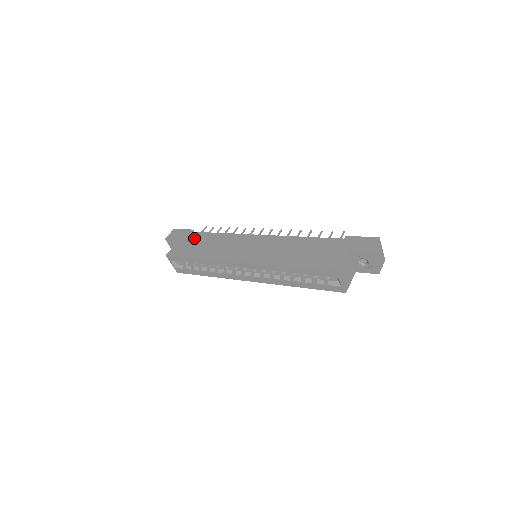
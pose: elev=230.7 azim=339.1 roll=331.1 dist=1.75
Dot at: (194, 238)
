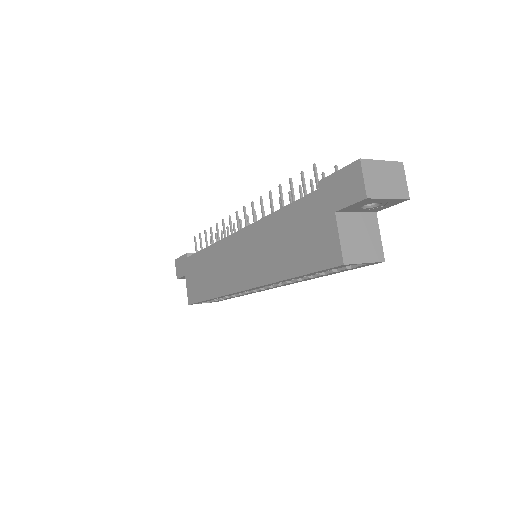
Dot at: (193, 267)
